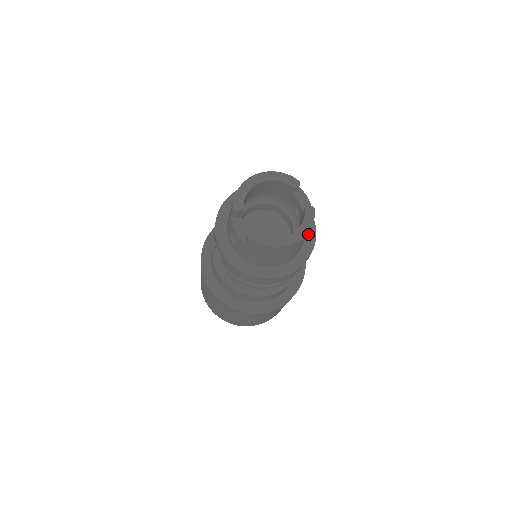
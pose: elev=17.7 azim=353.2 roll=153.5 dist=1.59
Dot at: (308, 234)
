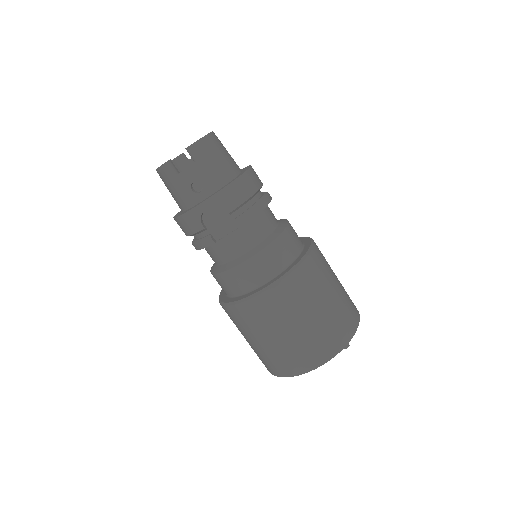
Dot at: occluded
